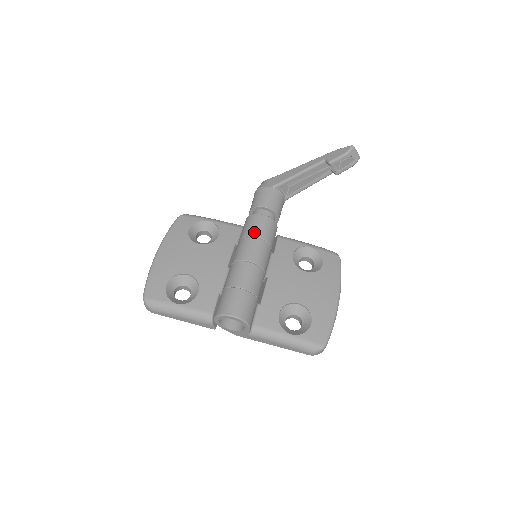
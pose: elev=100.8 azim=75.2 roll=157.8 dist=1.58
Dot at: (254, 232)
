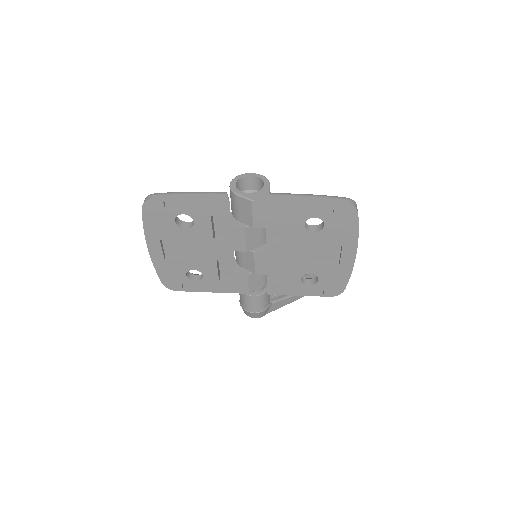
Dot at: occluded
